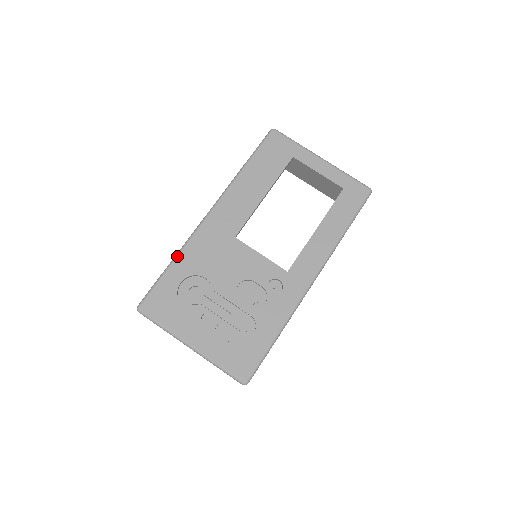
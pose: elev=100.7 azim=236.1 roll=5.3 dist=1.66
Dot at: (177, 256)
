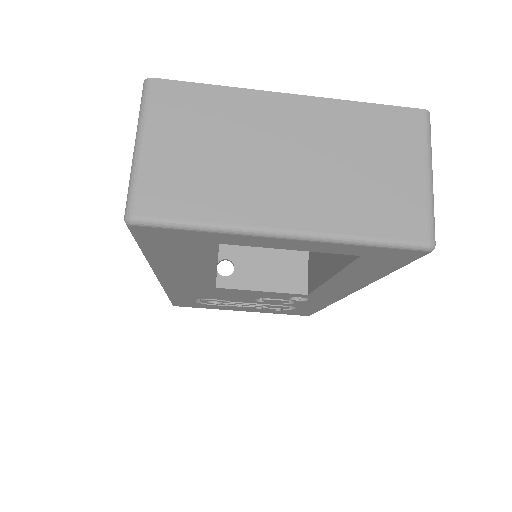
Dot at: (168, 295)
